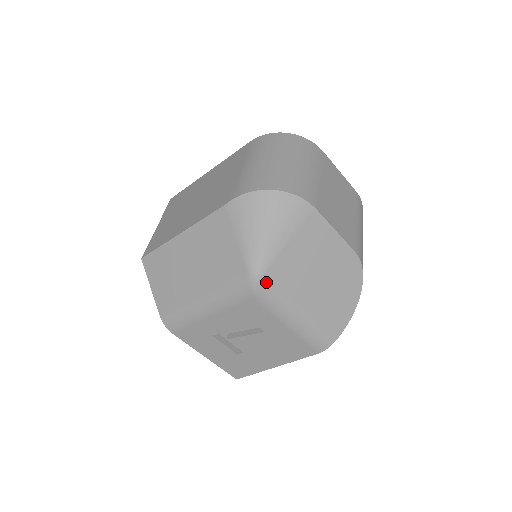
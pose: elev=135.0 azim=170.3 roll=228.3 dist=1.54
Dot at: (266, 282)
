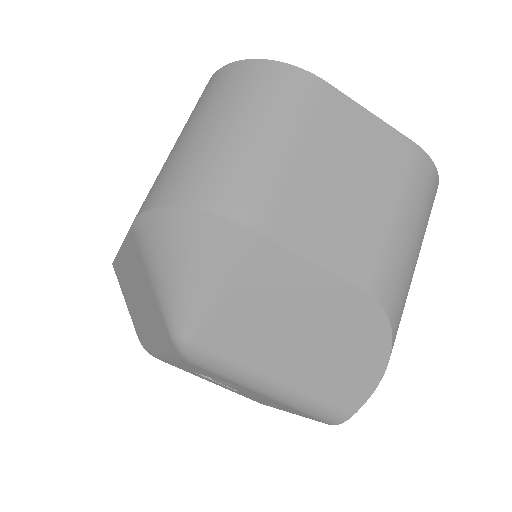
Dot at: (199, 351)
